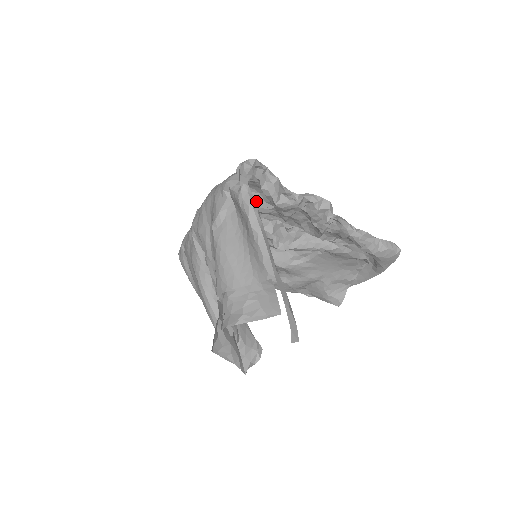
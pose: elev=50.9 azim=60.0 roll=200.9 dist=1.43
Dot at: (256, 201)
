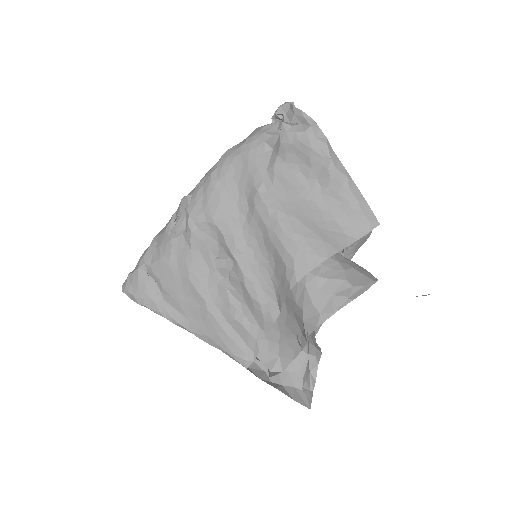
Dot at: occluded
